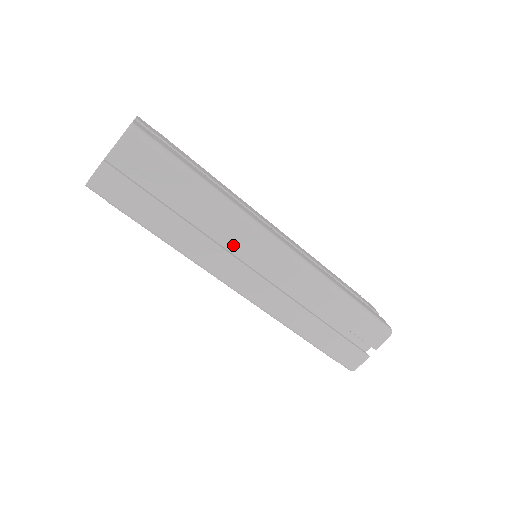
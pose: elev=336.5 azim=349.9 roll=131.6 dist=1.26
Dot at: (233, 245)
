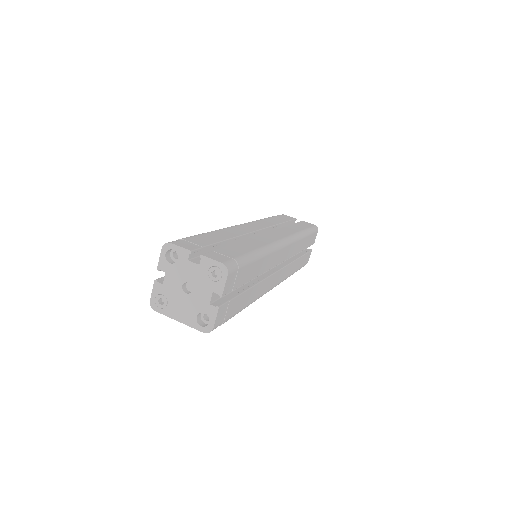
Dot at: occluded
